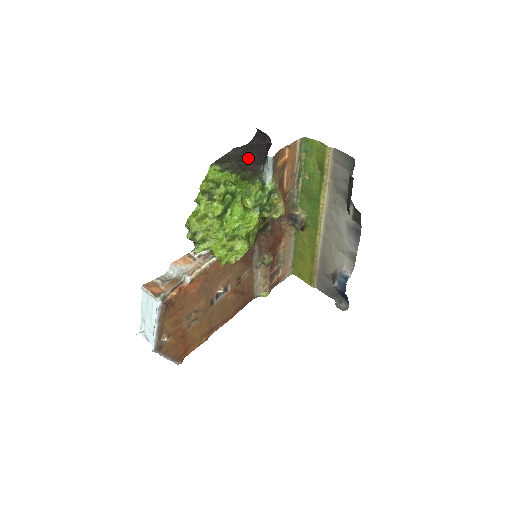
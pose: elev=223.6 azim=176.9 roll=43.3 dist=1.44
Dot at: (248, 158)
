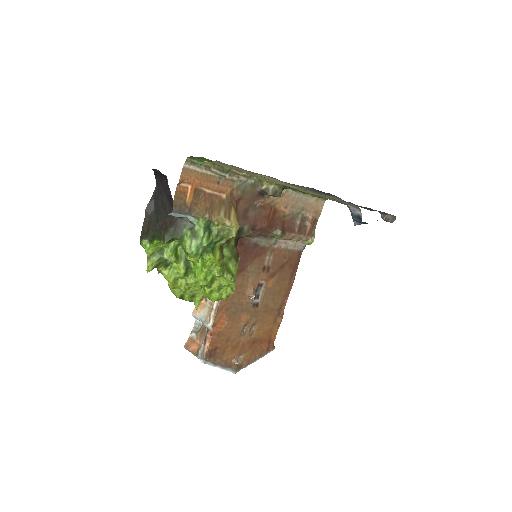
Dot at: (163, 210)
